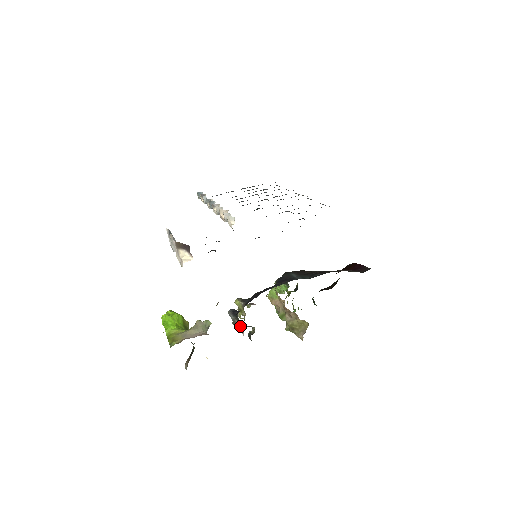
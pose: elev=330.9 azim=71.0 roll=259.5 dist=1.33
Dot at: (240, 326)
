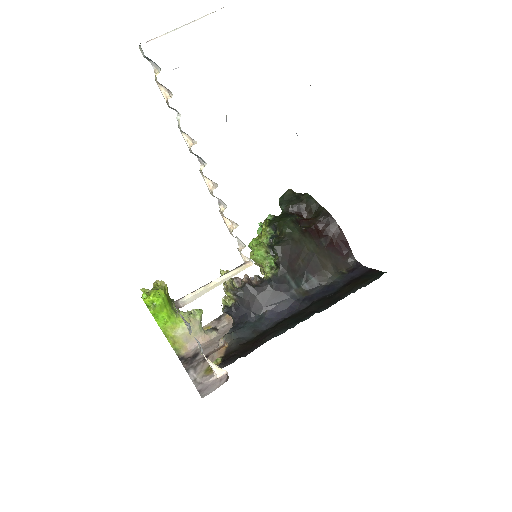
Dot at: (232, 318)
